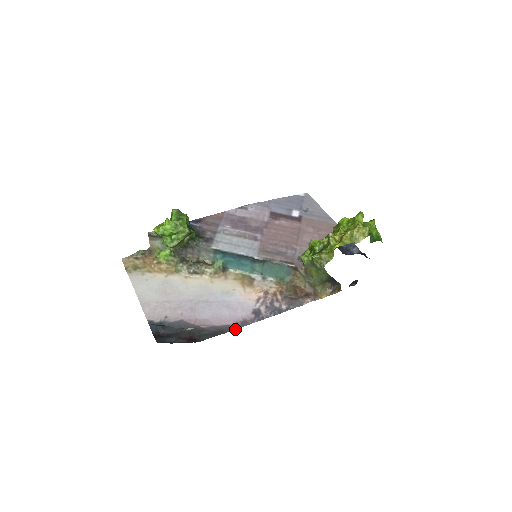
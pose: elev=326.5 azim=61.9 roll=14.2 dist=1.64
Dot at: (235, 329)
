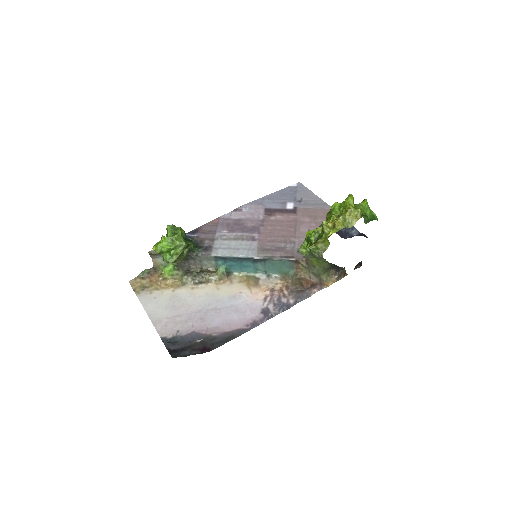
Dot at: occluded
